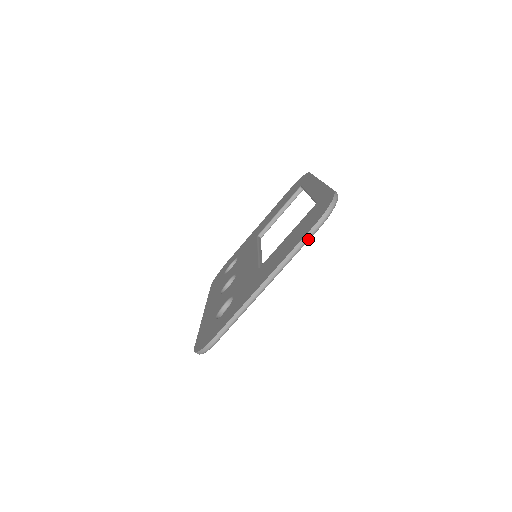
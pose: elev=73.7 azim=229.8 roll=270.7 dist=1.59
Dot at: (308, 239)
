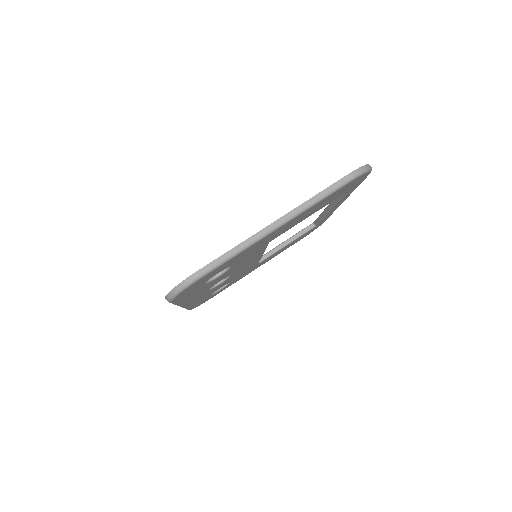
Dot at: (337, 188)
